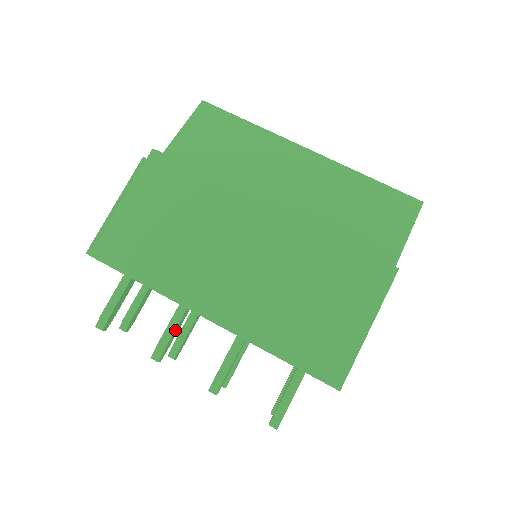
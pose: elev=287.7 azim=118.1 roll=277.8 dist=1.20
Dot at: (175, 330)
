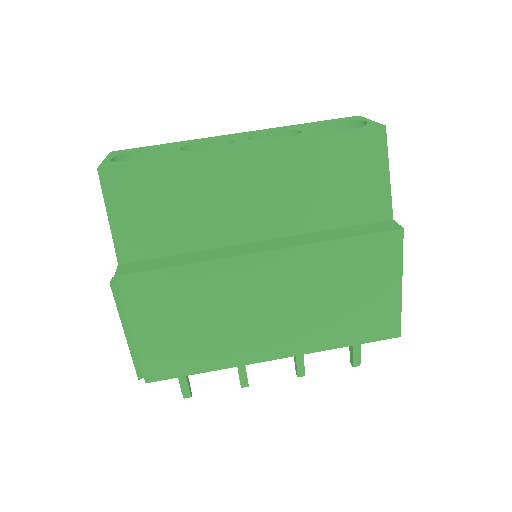
Dot at: occluded
